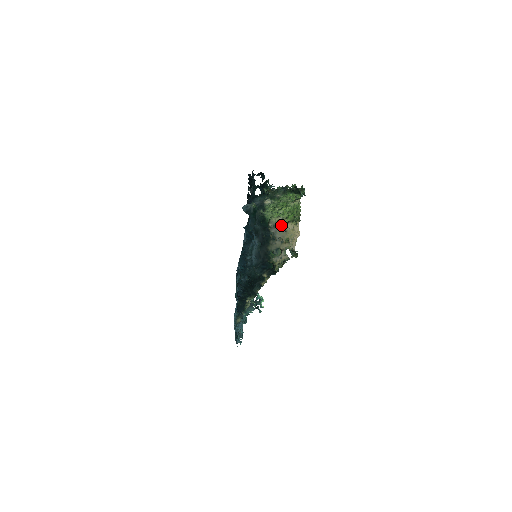
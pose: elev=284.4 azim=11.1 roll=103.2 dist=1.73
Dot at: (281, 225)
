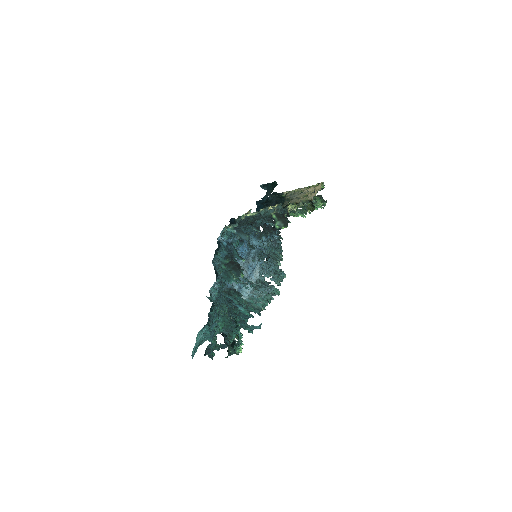
Dot at: (300, 192)
